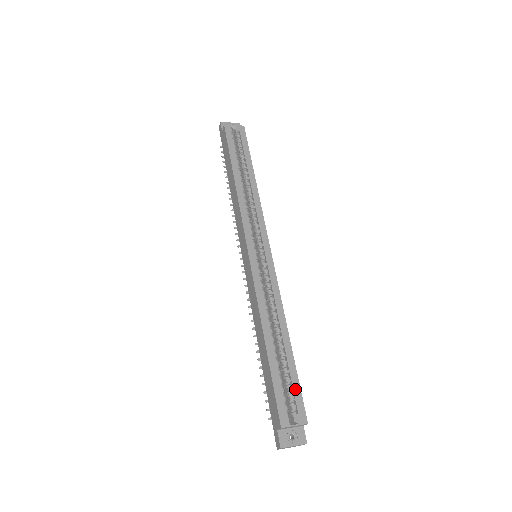
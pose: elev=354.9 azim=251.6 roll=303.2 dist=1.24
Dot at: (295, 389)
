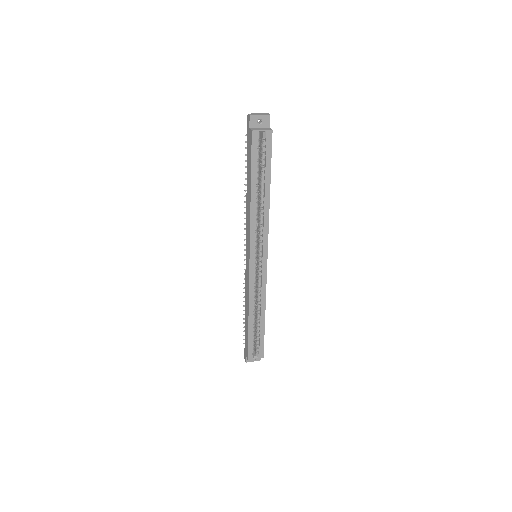
Dot at: (261, 343)
